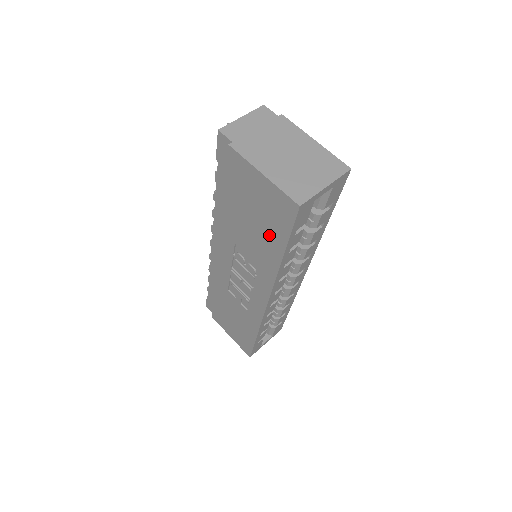
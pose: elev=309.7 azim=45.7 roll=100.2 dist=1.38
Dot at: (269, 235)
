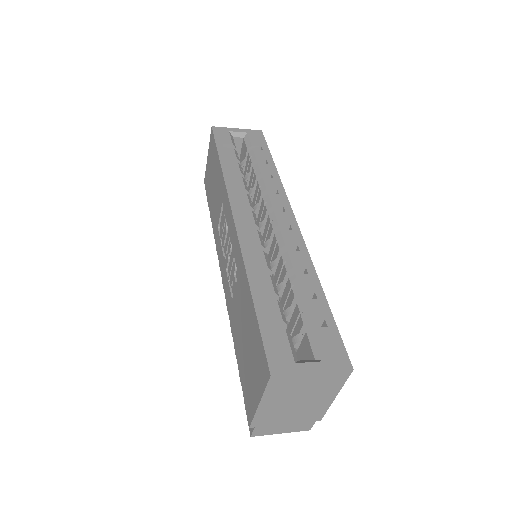
Dot at: (216, 170)
